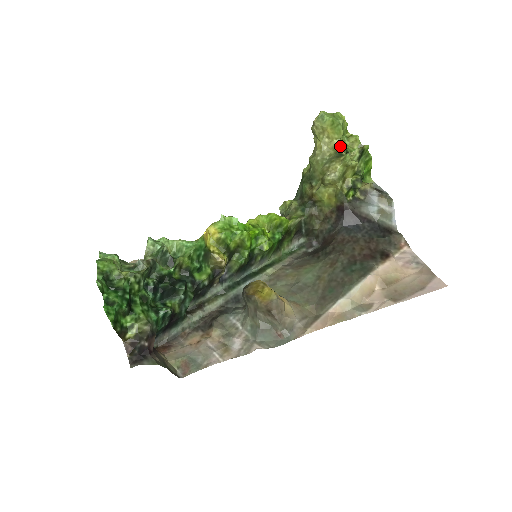
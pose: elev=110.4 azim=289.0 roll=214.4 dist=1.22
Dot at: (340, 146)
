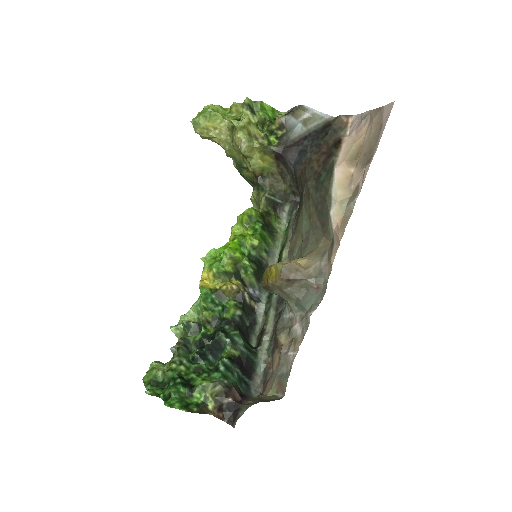
Dot at: (229, 123)
